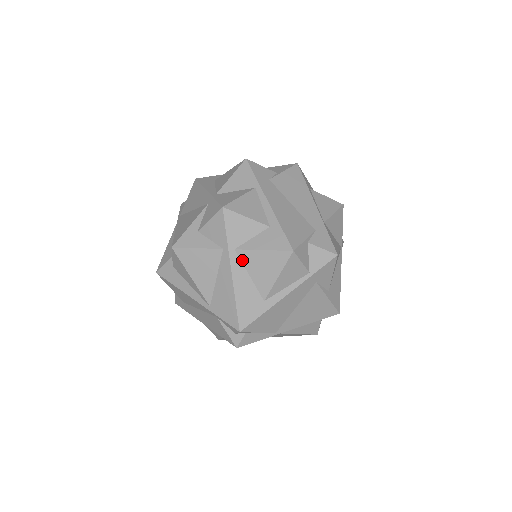
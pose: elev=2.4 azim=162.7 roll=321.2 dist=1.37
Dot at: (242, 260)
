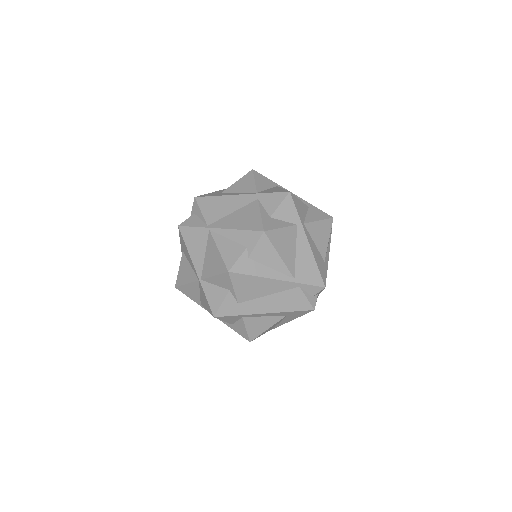
Dot at: (309, 231)
